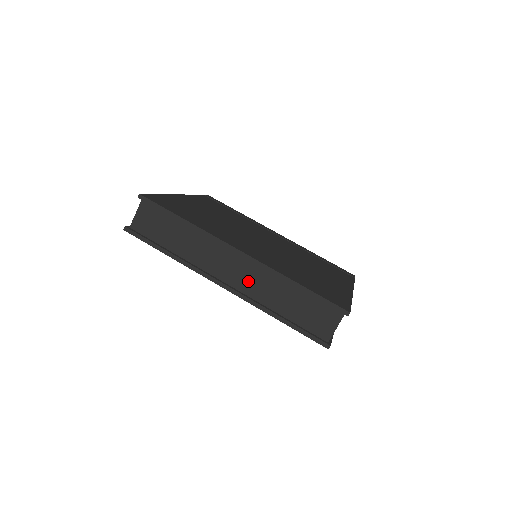
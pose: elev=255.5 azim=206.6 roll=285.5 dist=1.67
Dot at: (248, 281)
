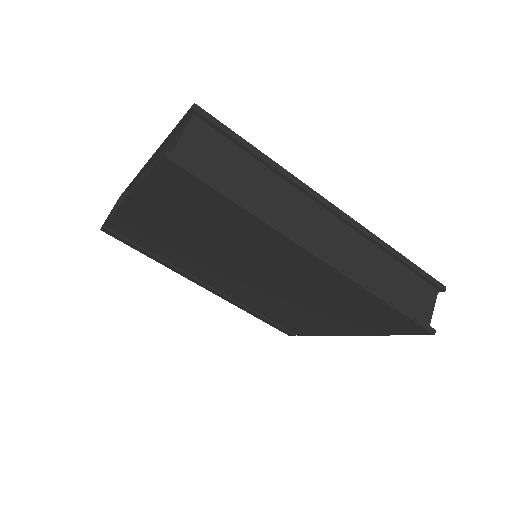
Dot at: (344, 251)
